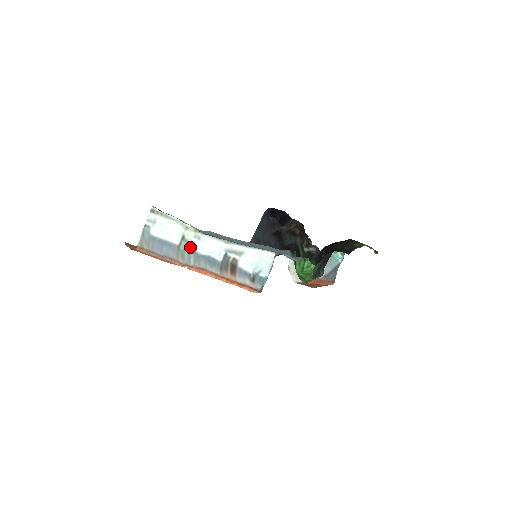
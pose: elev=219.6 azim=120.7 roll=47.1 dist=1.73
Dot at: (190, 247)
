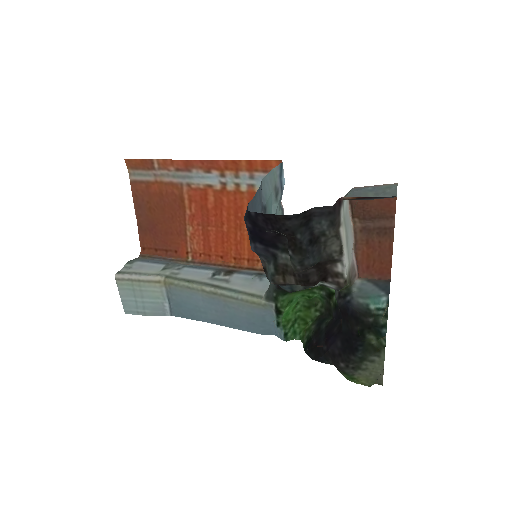
Dot at: (177, 267)
